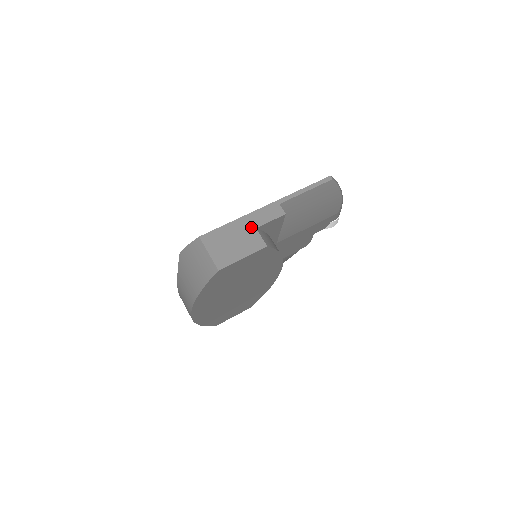
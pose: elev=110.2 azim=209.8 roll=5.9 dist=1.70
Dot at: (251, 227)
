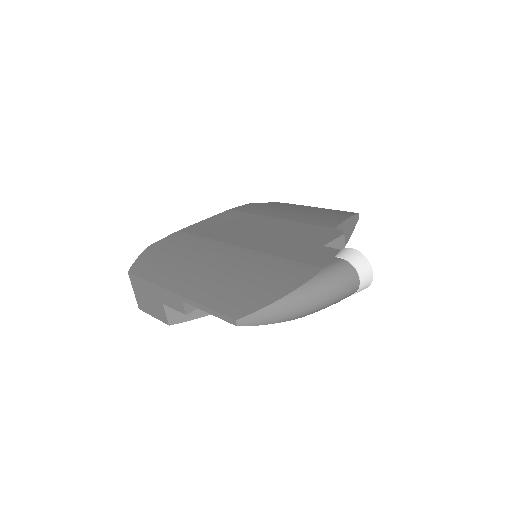
Dot at: (159, 299)
